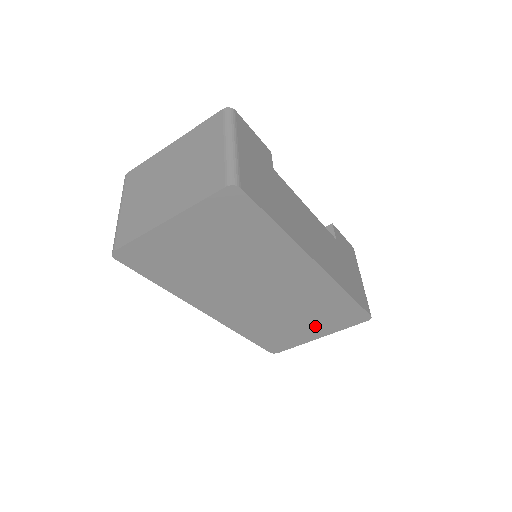
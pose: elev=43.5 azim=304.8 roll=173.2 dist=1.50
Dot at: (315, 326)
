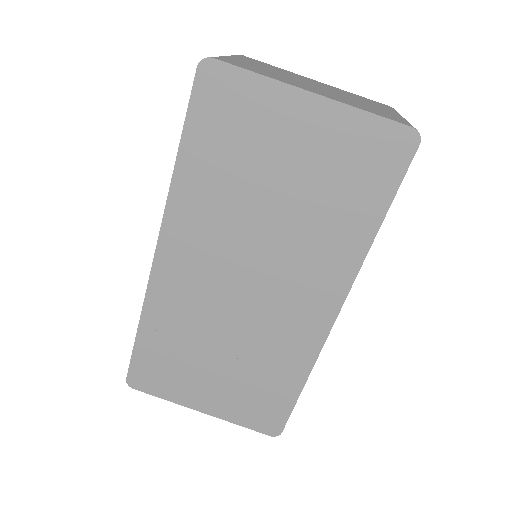
Dot at: (220, 390)
